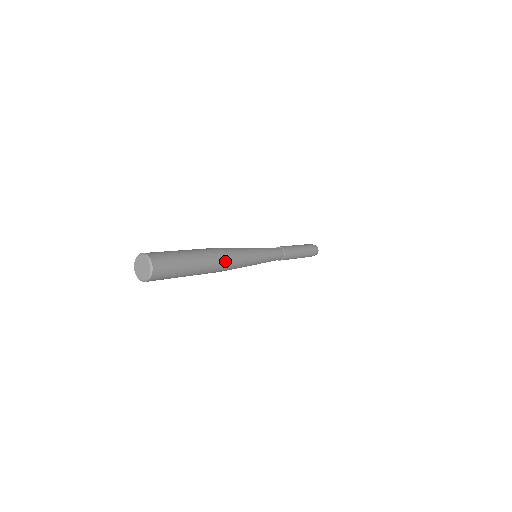
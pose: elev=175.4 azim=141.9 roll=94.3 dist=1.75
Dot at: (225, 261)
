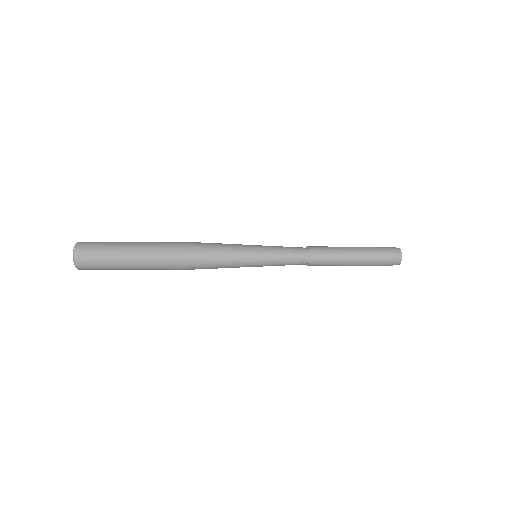
Dot at: (180, 250)
